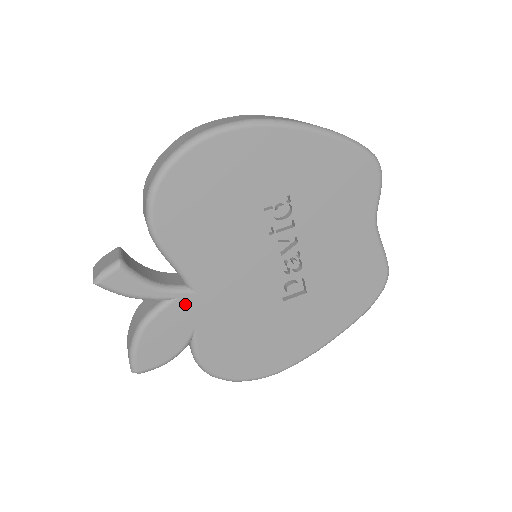
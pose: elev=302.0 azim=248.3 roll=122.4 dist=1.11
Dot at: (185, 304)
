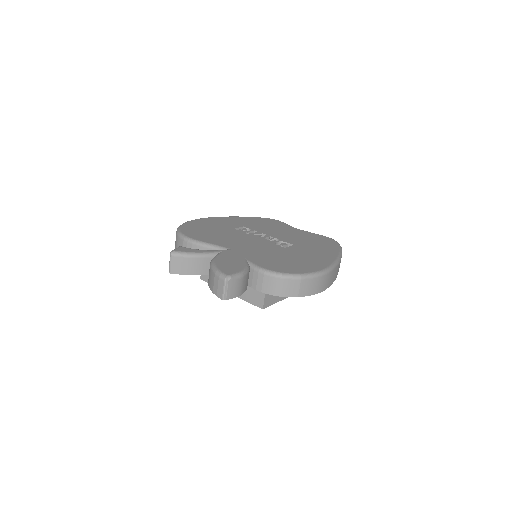
Dot at: (229, 253)
